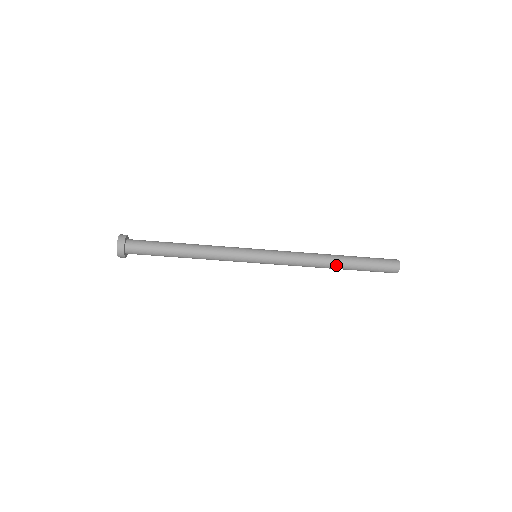
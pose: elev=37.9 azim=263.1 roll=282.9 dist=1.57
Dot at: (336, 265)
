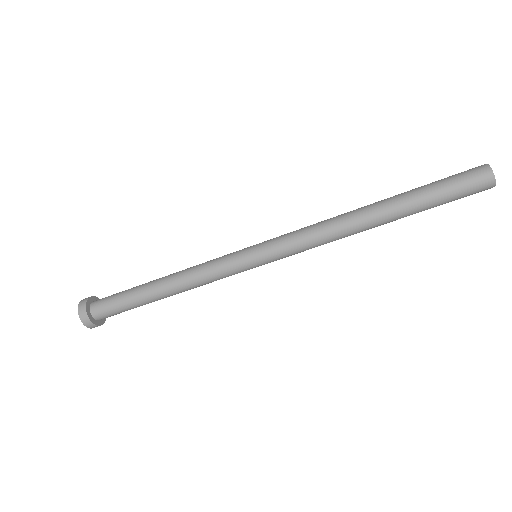
Dot at: (377, 214)
